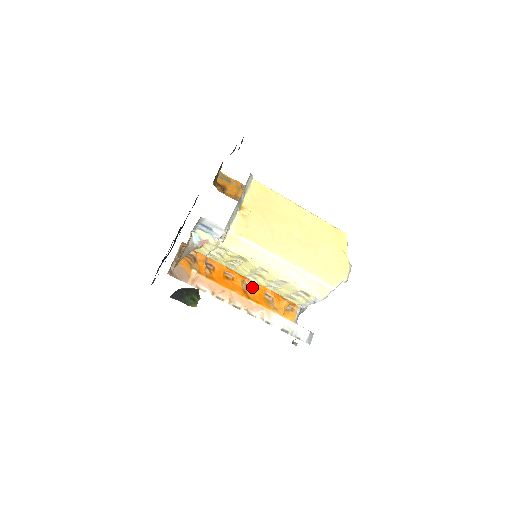
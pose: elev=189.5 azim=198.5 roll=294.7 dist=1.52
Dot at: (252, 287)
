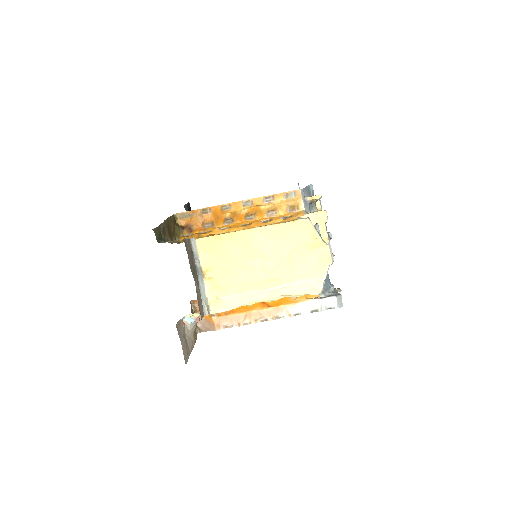
Dot at: occluded
